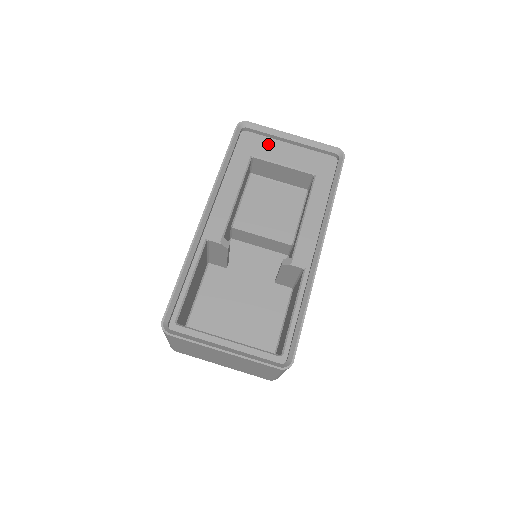
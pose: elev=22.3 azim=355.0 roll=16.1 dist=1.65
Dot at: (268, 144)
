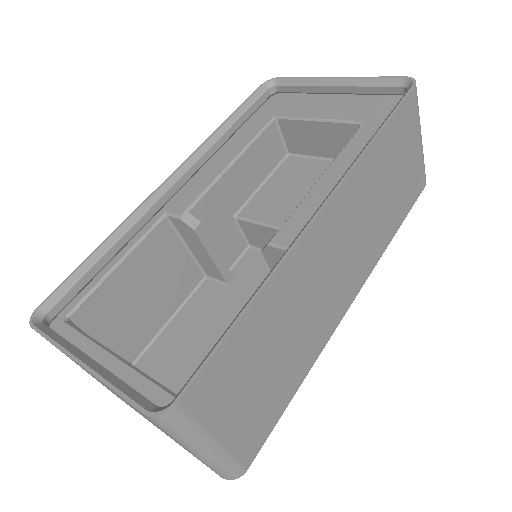
Dot at: (303, 101)
